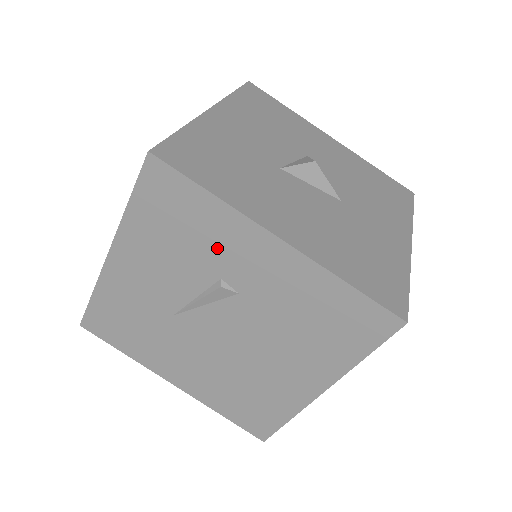
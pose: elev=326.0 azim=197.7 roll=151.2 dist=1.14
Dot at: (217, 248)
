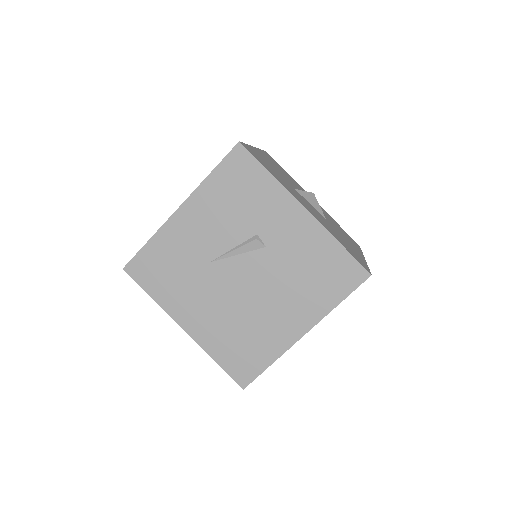
Dot at: (262, 211)
